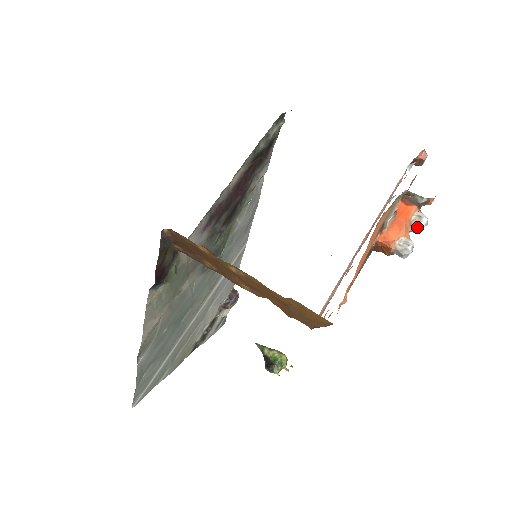
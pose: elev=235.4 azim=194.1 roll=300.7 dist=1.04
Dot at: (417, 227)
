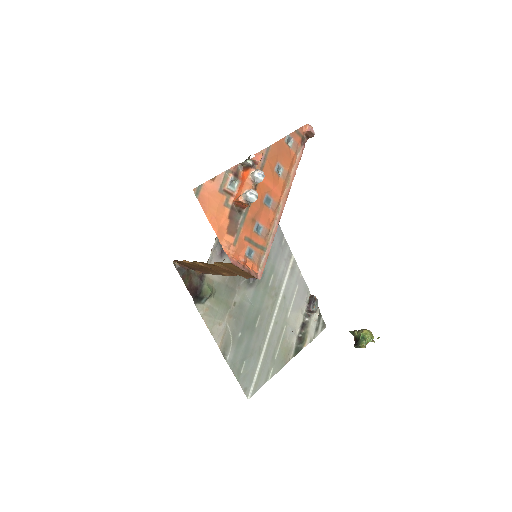
Dot at: (254, 179)
